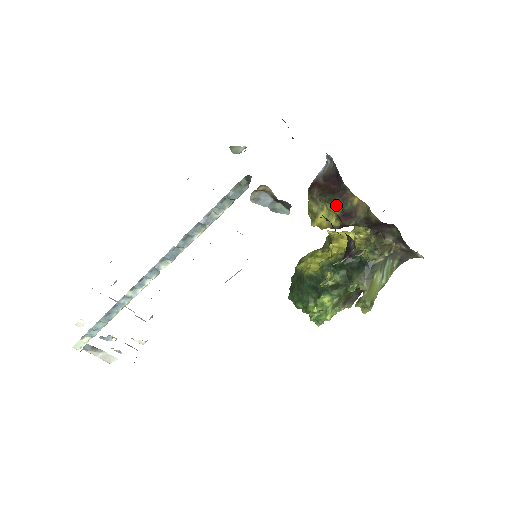
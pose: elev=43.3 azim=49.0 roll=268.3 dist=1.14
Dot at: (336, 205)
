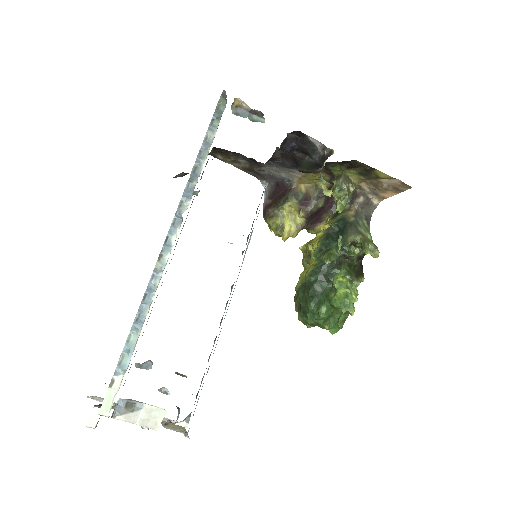
Dot at: (292, 200)
